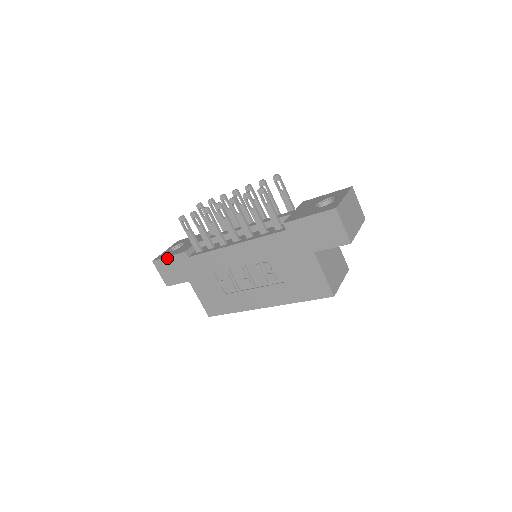
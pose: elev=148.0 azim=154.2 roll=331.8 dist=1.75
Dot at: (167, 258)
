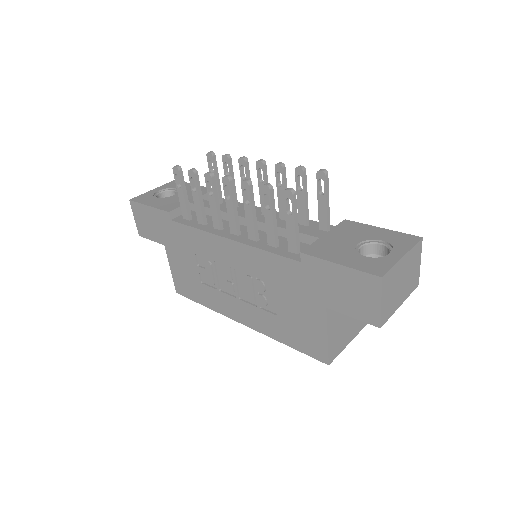
Dot at: (146, 206)
